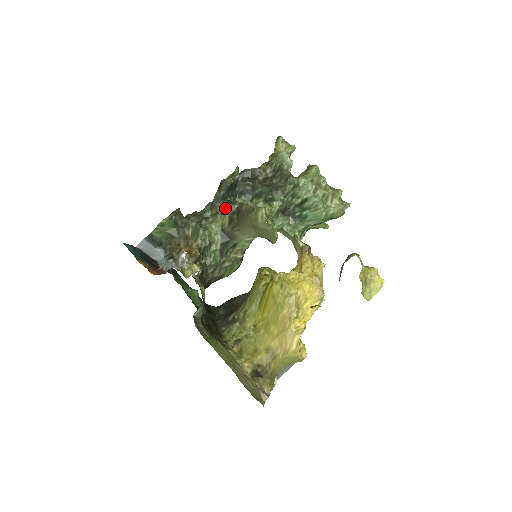
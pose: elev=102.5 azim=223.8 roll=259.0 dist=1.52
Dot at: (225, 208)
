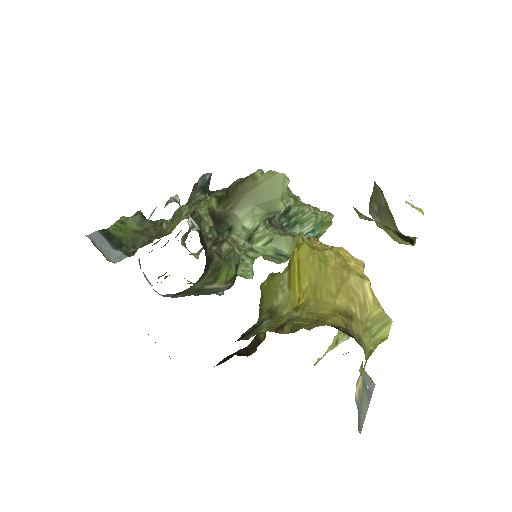
Dot at: (207, 197)
